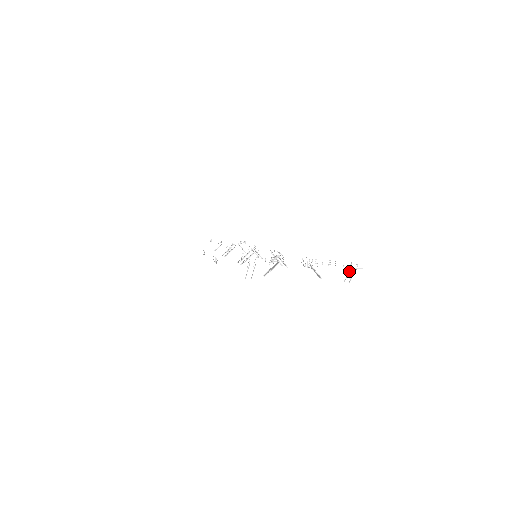
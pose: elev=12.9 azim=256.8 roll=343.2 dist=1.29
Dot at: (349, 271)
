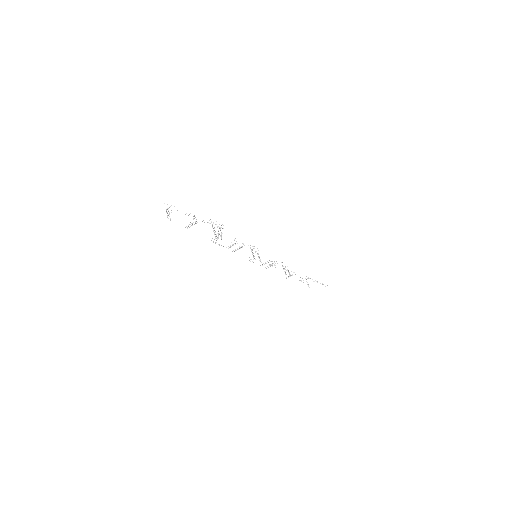
Dot at: occluded
